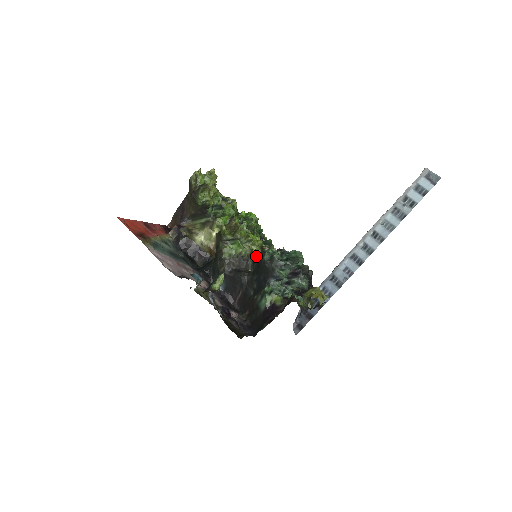
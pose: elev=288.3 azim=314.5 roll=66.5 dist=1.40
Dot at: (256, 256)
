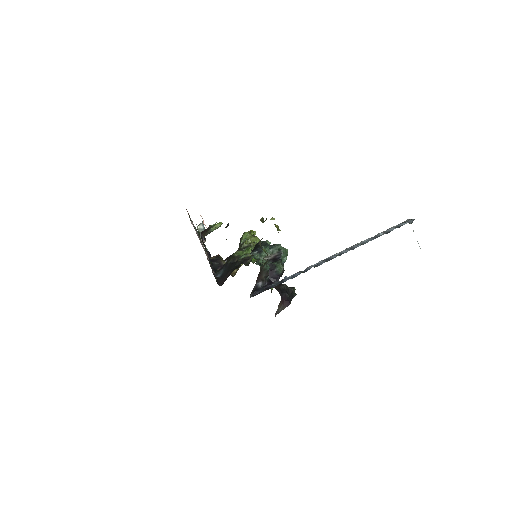
Dot at: occluded
